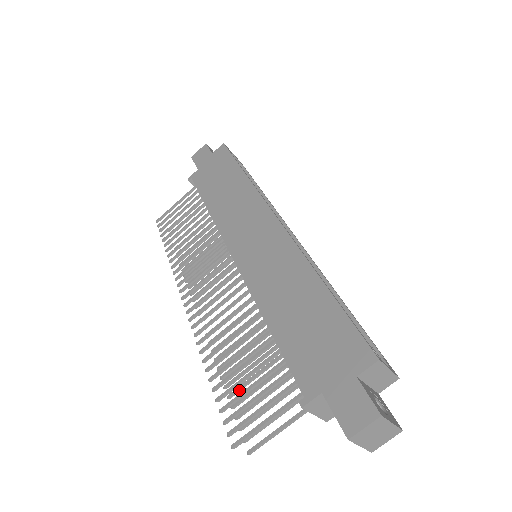
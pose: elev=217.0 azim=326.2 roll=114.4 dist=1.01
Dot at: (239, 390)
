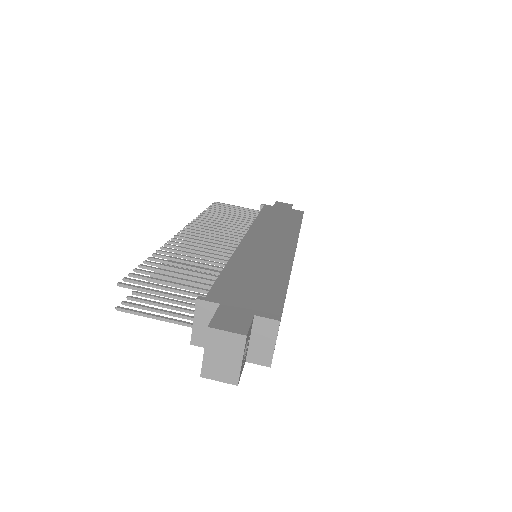
Dot at: occluded
